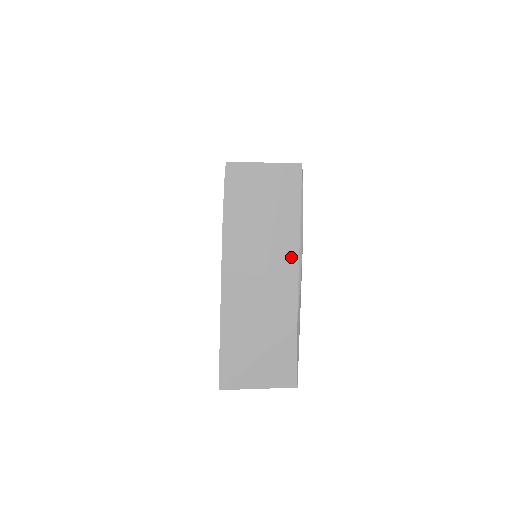
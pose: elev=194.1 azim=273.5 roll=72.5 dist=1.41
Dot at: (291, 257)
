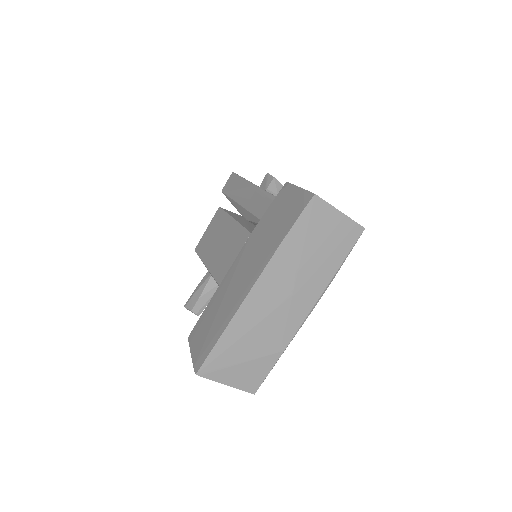
Dot at: (313, 296)
